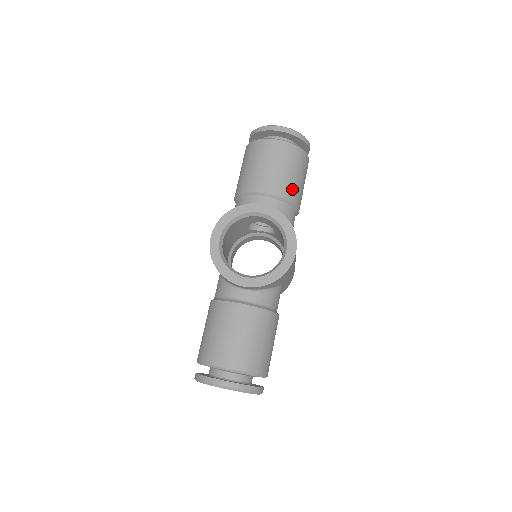
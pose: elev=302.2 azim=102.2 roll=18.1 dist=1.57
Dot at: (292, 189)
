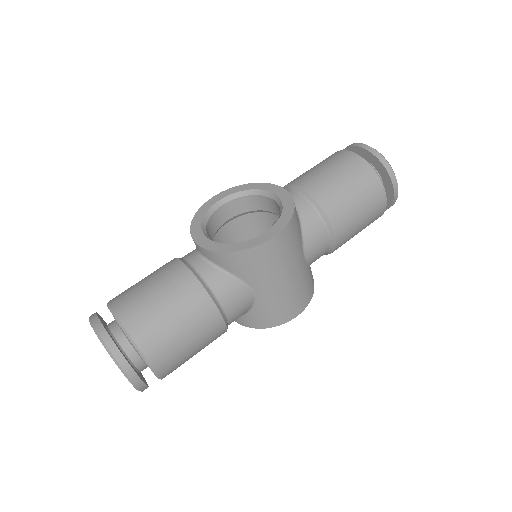
Dot at: (334, 200)
